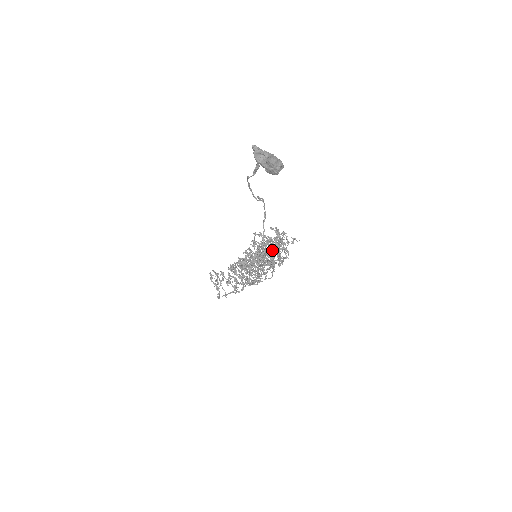
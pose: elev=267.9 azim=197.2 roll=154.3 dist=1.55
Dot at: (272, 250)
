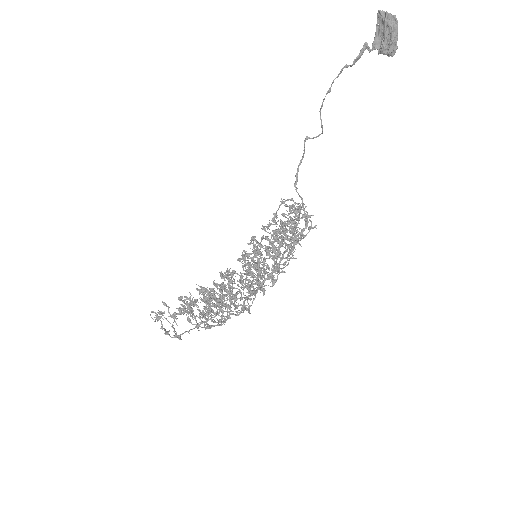
Dot at: (262, 264)
